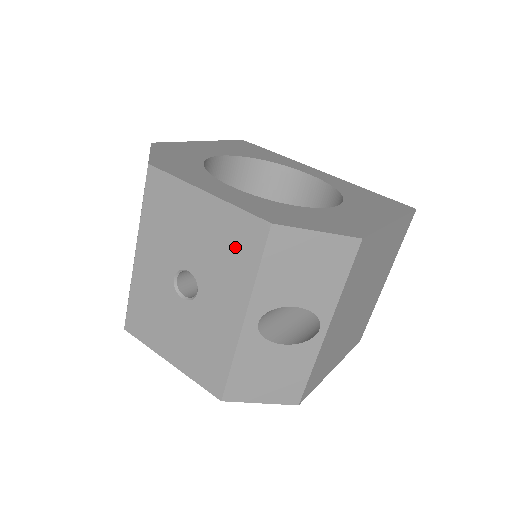
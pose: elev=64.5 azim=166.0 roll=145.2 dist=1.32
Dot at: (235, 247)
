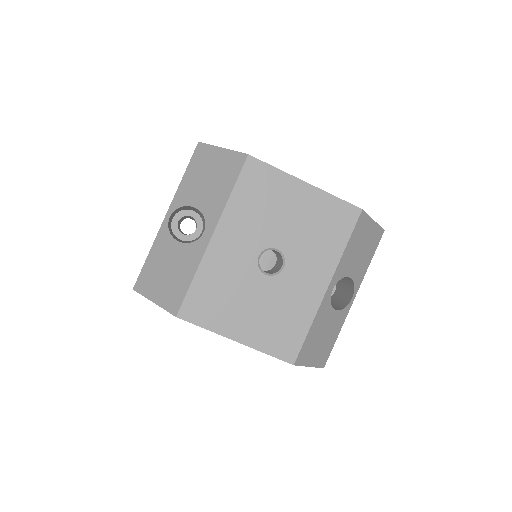
Dot at: (329, 227)
